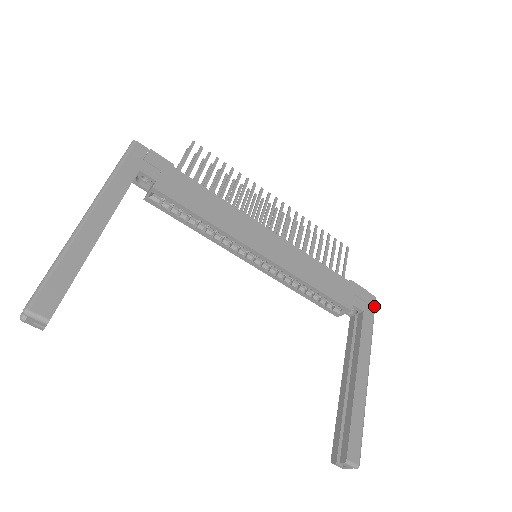
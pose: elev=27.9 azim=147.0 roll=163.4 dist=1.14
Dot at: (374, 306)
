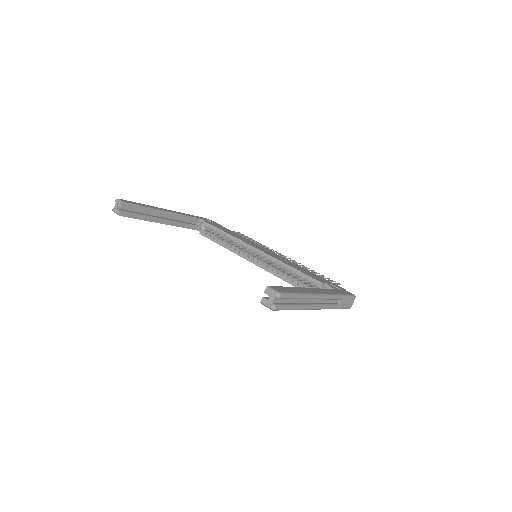
Dot at: (350, 294)
